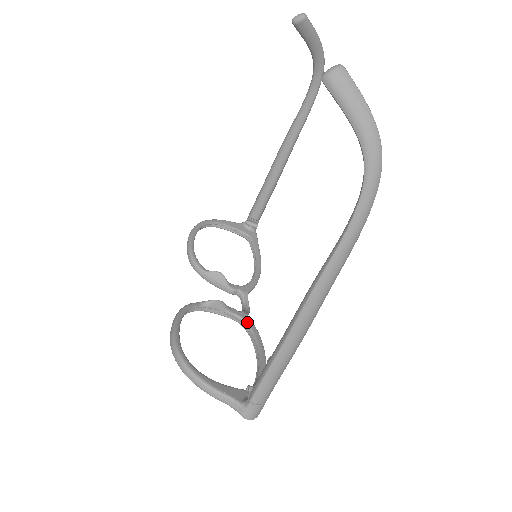
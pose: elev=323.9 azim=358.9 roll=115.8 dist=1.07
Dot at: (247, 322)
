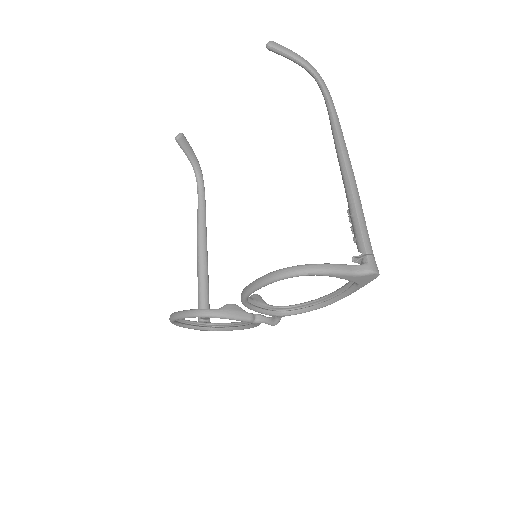
Dot at: (289, 305)
